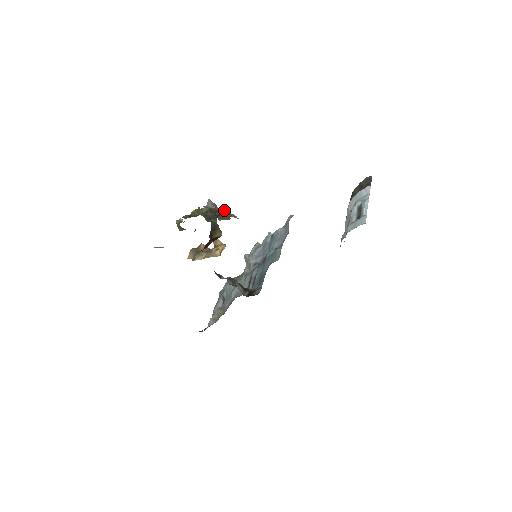
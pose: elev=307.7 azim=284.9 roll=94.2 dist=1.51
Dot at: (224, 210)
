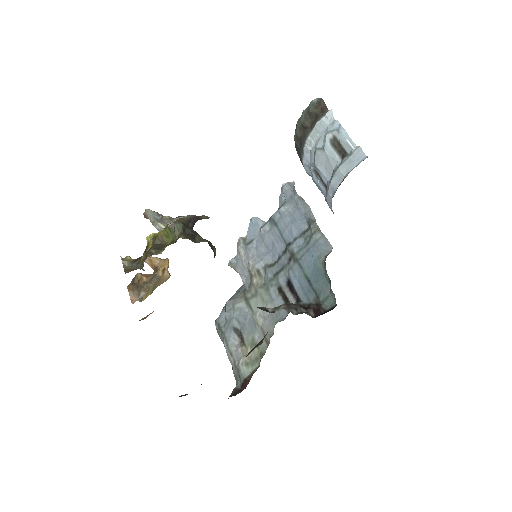
Dot at: (191, 215)
